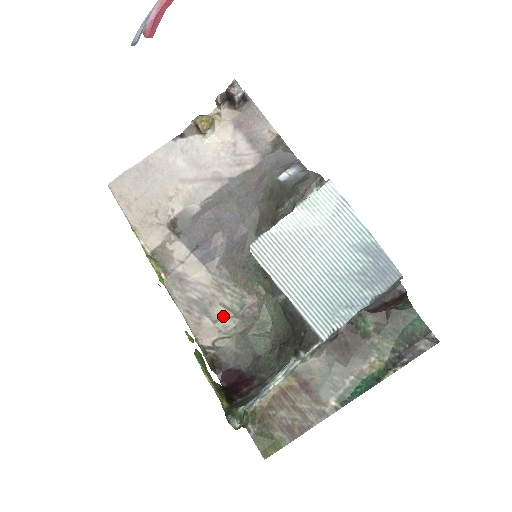
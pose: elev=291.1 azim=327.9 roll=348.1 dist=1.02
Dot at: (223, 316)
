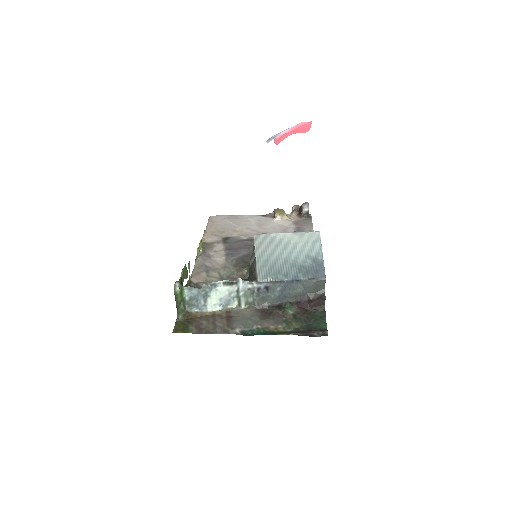
Dot at: (214, 276)
